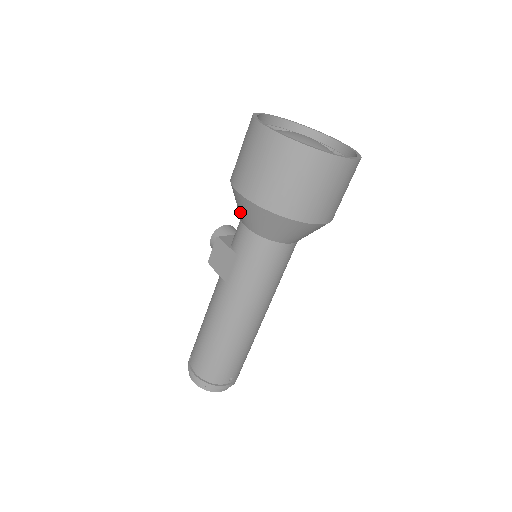
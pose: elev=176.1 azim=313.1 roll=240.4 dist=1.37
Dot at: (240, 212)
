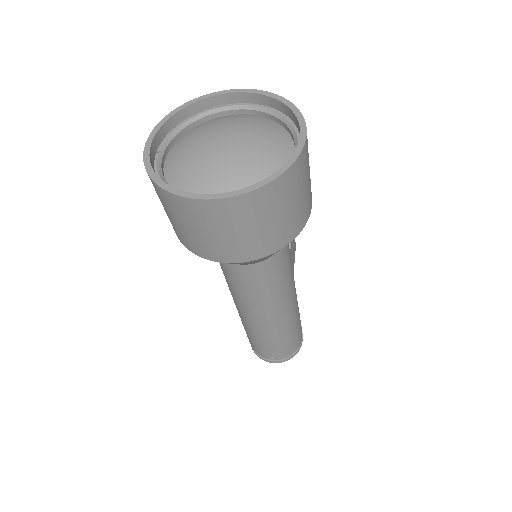
Dot at: occluded
